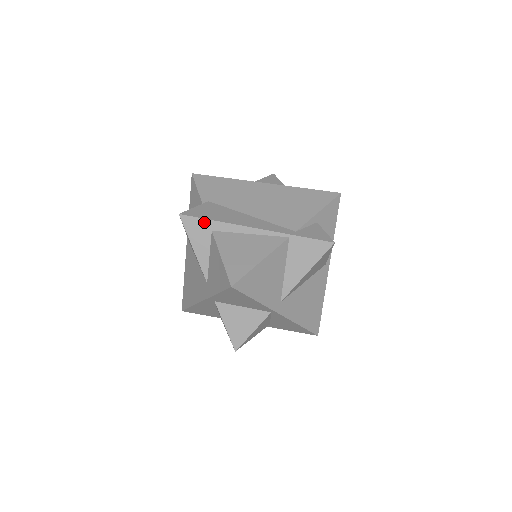
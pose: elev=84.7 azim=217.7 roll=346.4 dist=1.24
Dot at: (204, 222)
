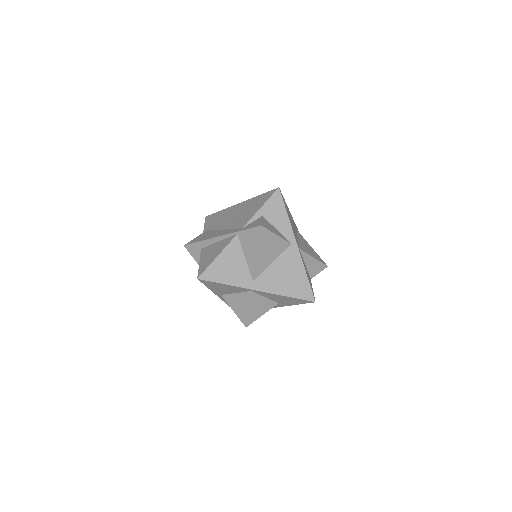
Dot at: (196, 245)
